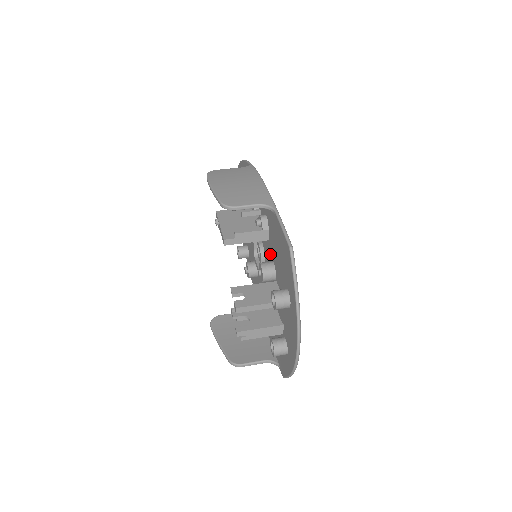
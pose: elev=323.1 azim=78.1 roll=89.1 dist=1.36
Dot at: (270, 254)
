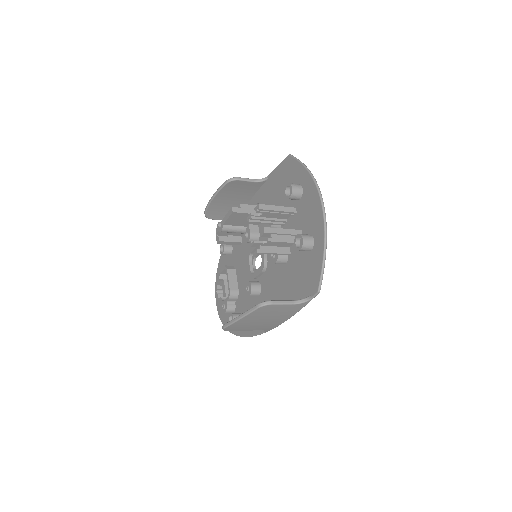
Dot at: occluded
